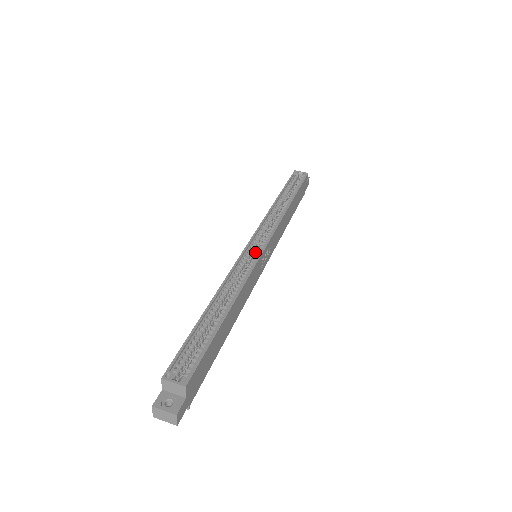
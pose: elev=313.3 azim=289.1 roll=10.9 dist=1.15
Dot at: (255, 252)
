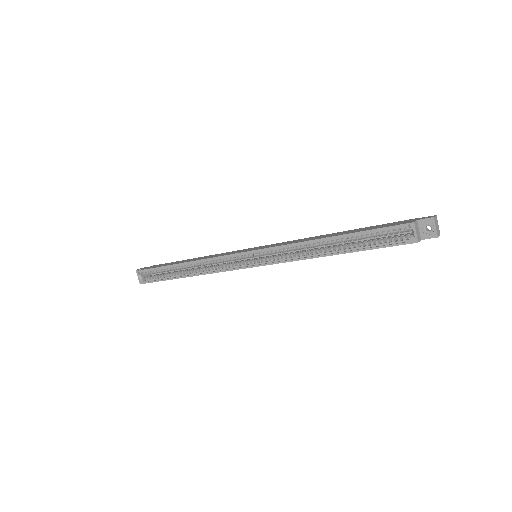
Dot at: occluded
